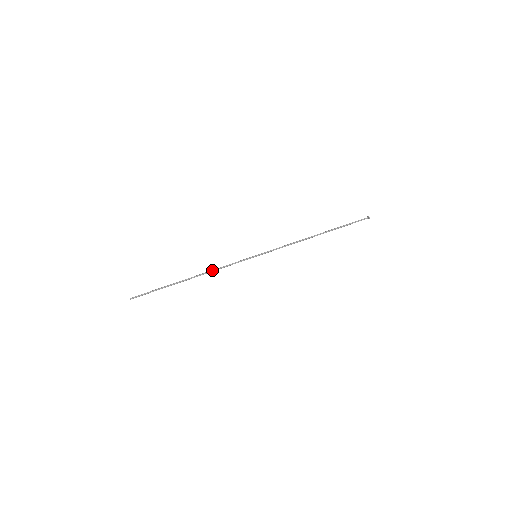
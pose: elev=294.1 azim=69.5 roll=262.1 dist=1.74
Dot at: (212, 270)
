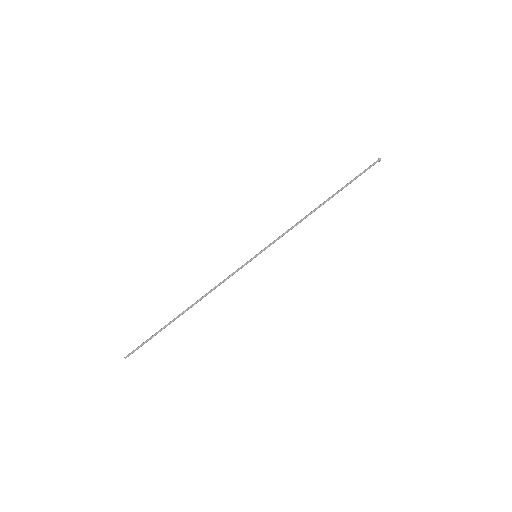
Dot at: (209, 291)
